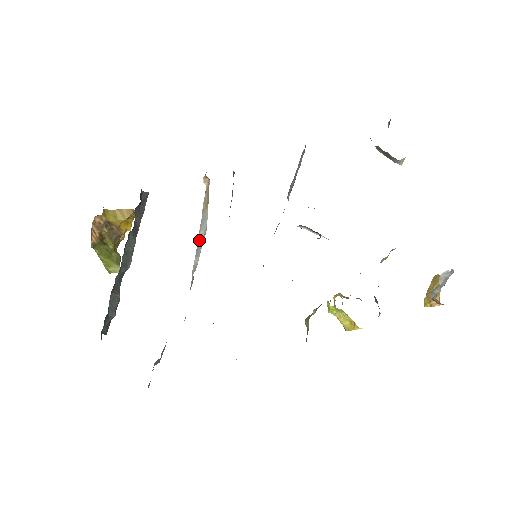
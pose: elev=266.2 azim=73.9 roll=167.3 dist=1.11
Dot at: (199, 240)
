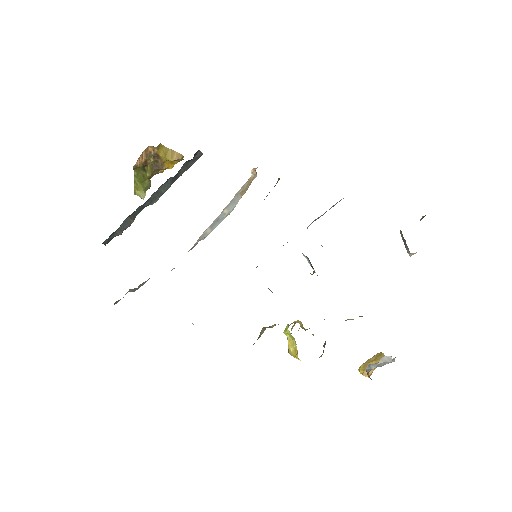
Dot at: (220, 216)
